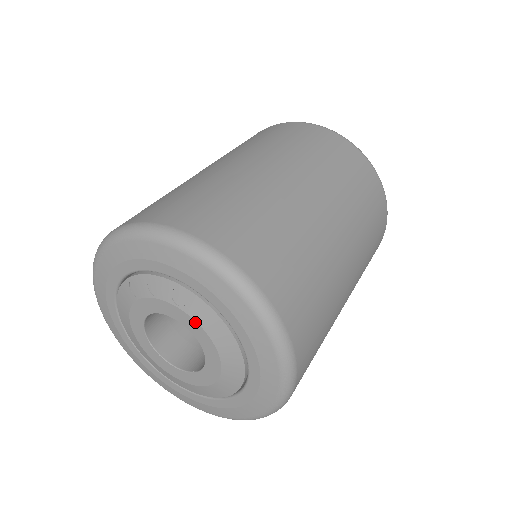
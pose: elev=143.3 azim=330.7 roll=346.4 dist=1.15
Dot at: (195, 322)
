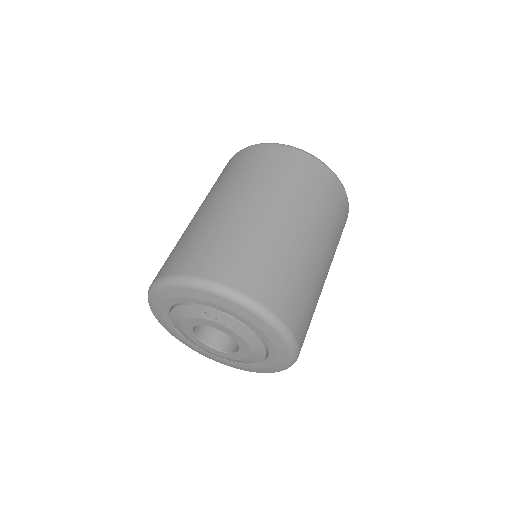
Dot at: (247, 346)
